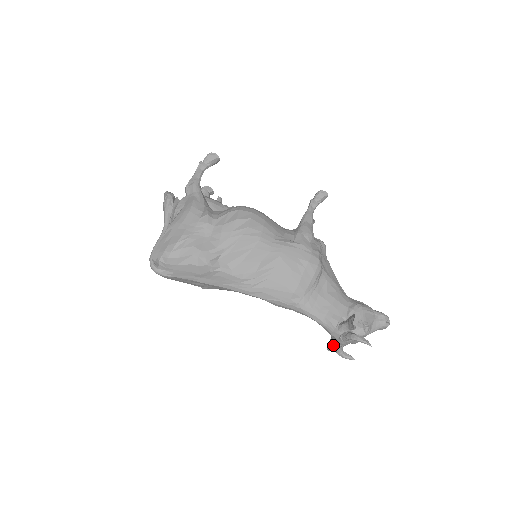
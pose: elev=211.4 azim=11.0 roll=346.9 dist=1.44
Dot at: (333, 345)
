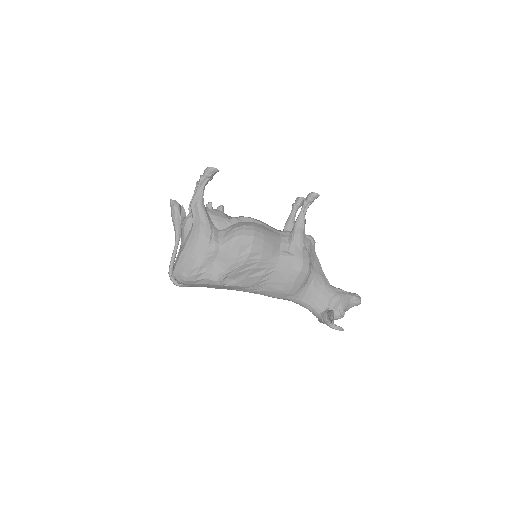
Dot at: occluded
